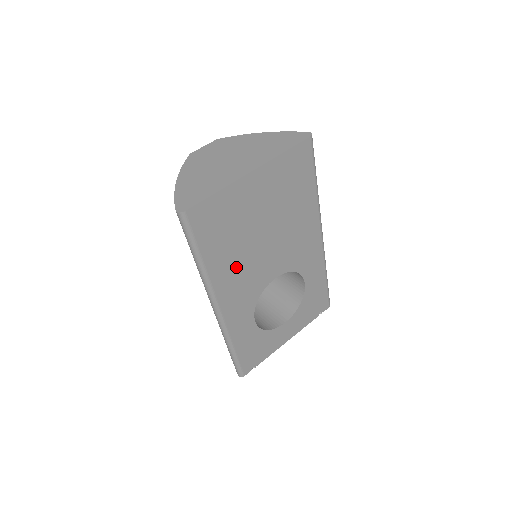
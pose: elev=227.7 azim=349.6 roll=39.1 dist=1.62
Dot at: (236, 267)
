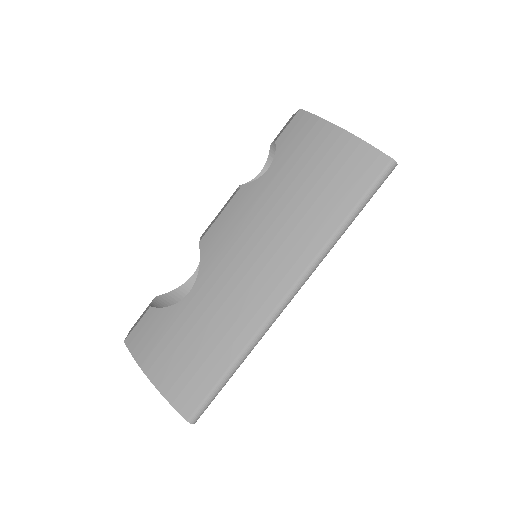
Dot at: occluded
